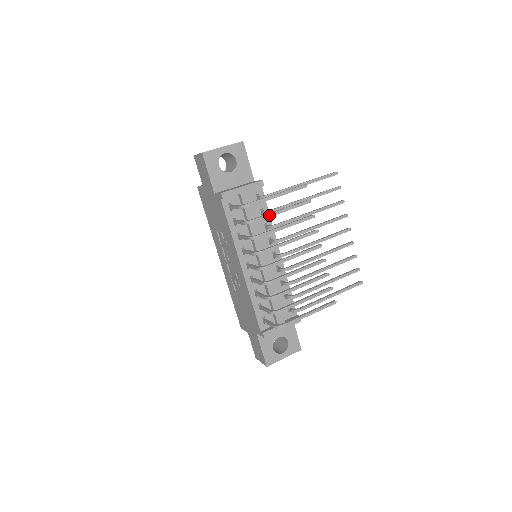
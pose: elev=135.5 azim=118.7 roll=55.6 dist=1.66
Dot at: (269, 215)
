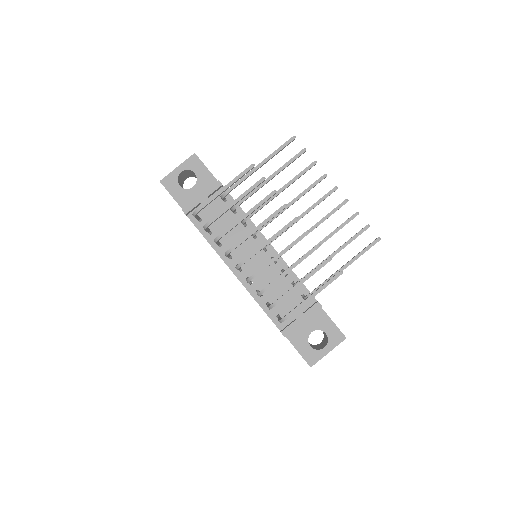
Dot at: (224, 211)
